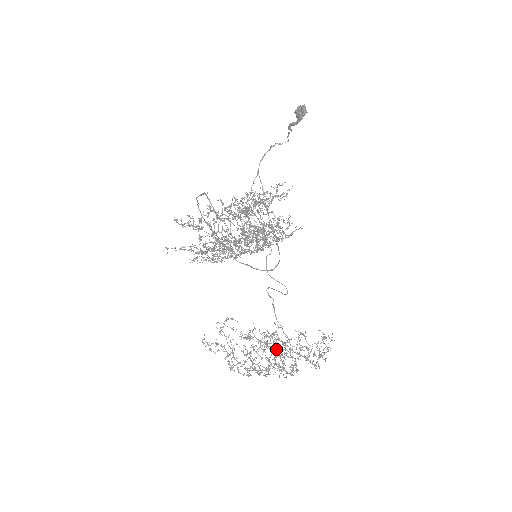
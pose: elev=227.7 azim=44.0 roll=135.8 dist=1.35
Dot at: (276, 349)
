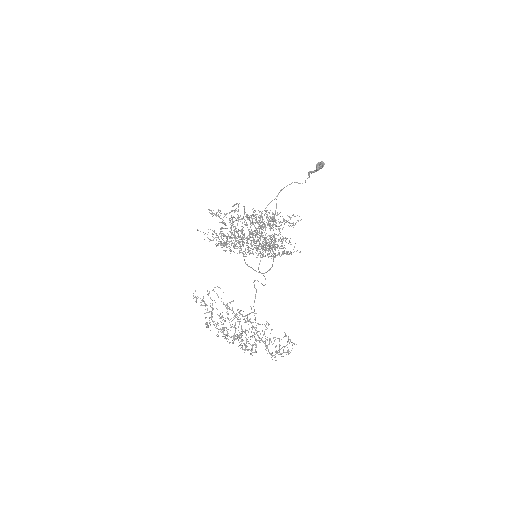
Dot at: occluded
